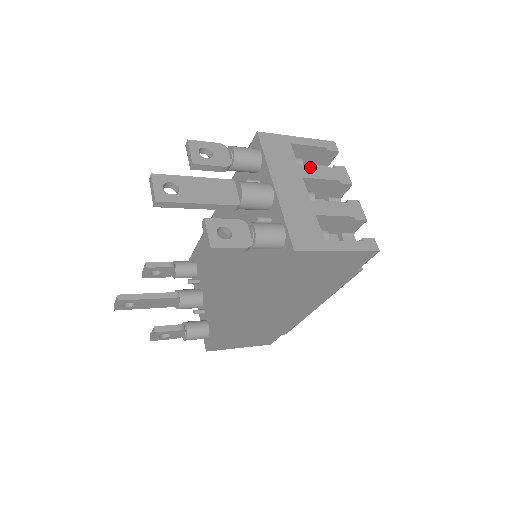
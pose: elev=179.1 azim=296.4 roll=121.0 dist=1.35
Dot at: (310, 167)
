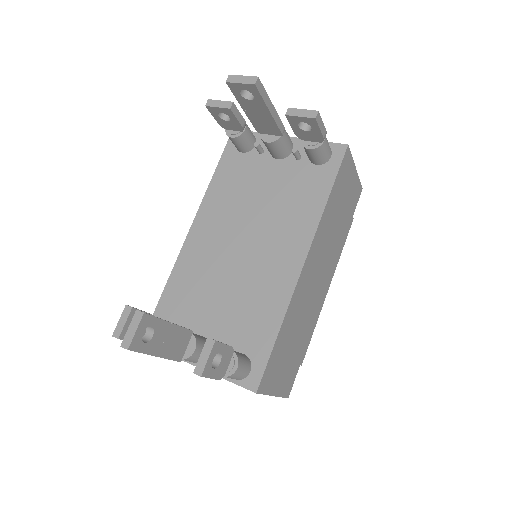
Dot at: occluded
